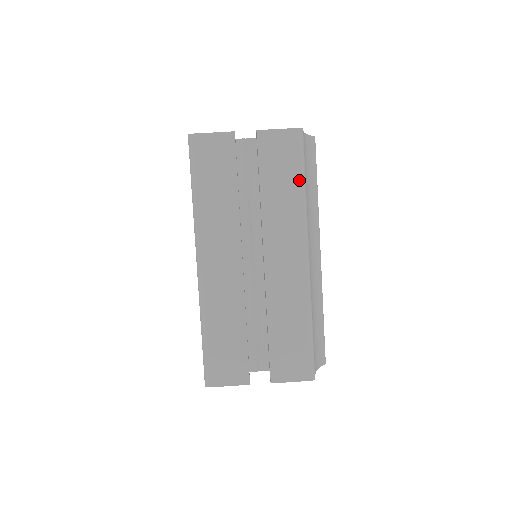
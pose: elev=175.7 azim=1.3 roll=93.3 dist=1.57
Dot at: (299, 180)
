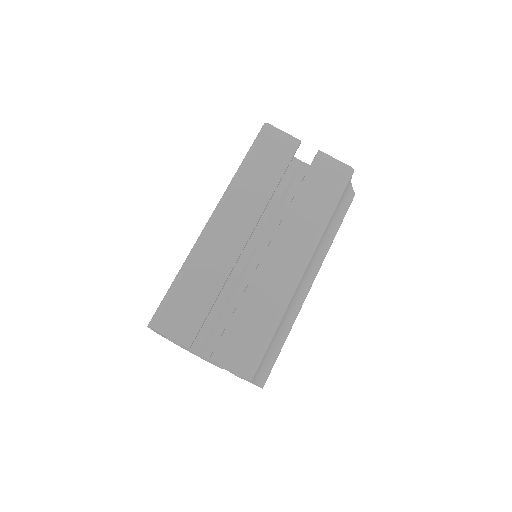
Dot at: (332, 203)
